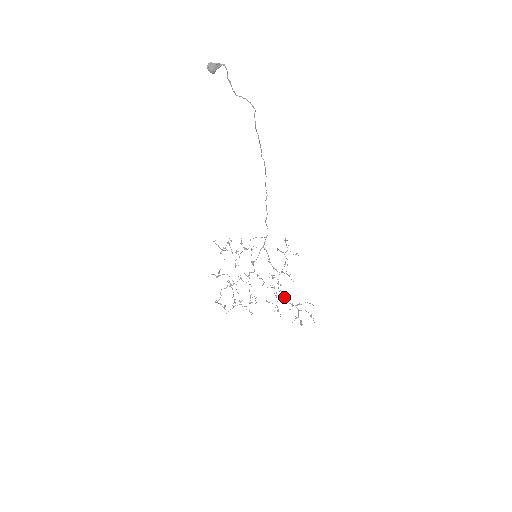
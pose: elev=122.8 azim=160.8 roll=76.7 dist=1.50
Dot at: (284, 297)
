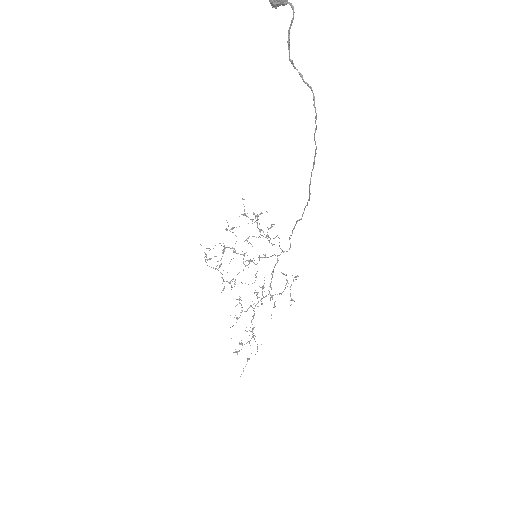
Dot at: (253, 315)
